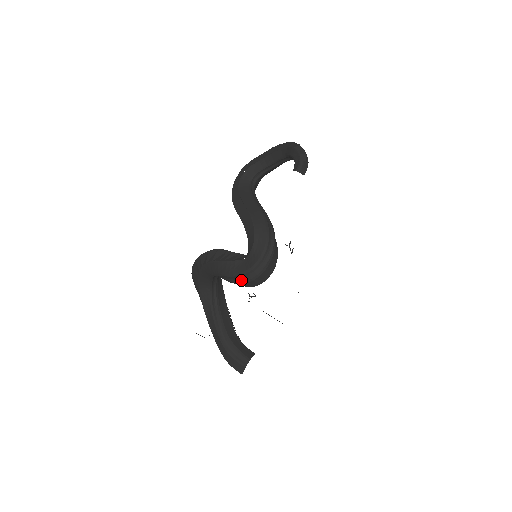
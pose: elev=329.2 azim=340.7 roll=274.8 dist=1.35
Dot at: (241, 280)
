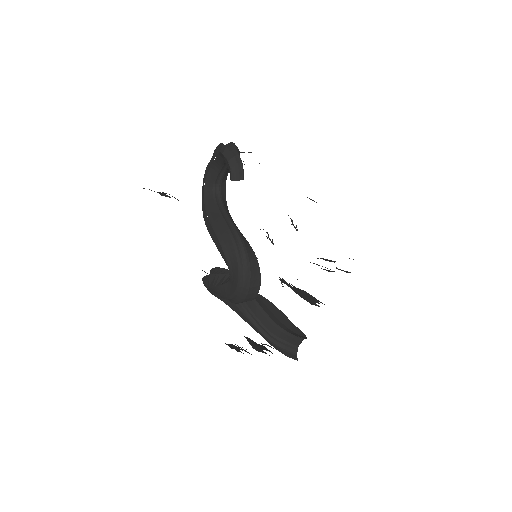
Dot at: (235, 301)
